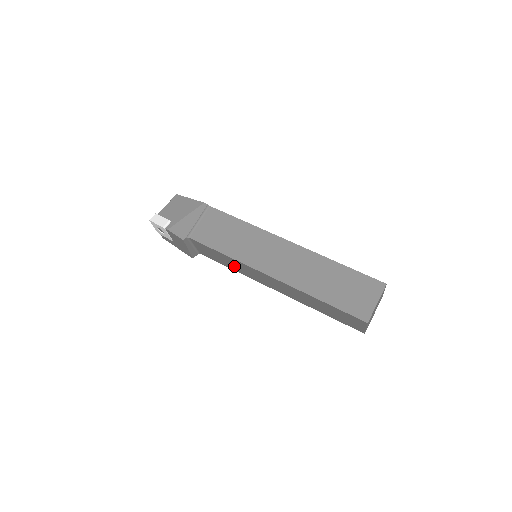
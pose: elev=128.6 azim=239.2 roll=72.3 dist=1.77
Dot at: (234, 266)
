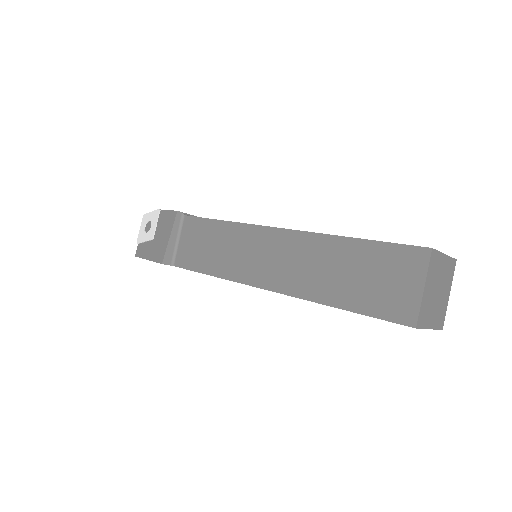
Dot at: (221, 255)
